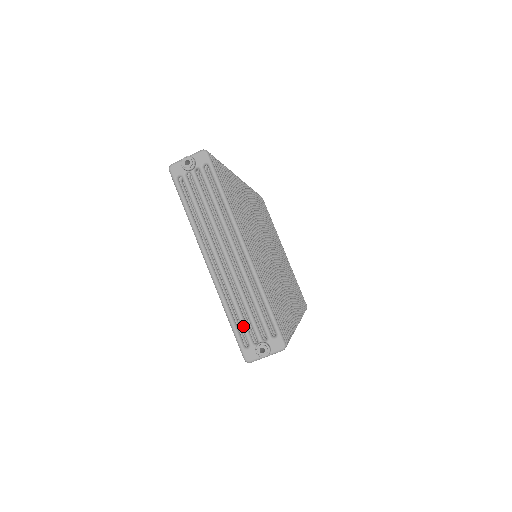
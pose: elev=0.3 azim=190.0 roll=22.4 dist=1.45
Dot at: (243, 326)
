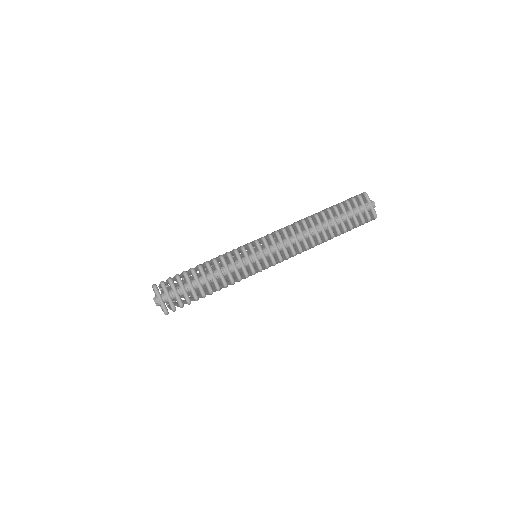
Dot at: occluded
